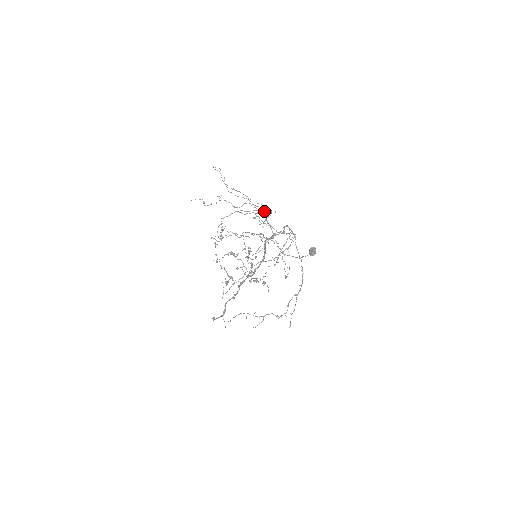
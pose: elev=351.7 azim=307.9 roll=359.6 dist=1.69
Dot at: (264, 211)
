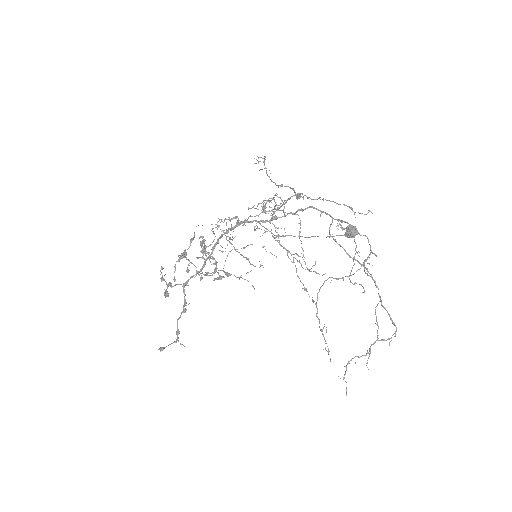
Dot at: (290, 197)
